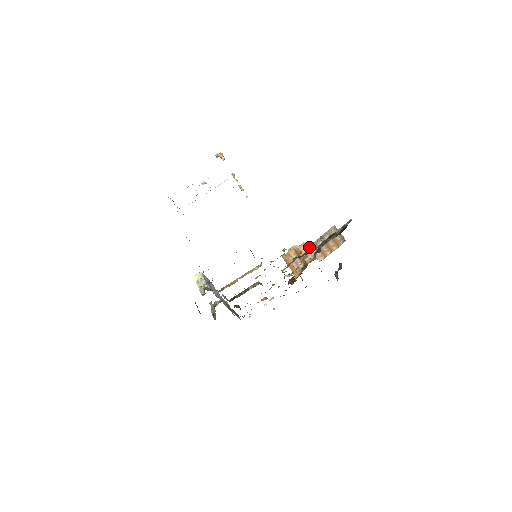
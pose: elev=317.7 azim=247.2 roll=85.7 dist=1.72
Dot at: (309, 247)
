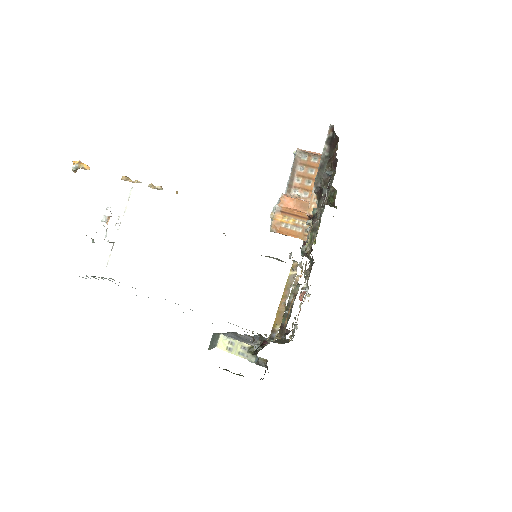
Dot at: (288, 196)
